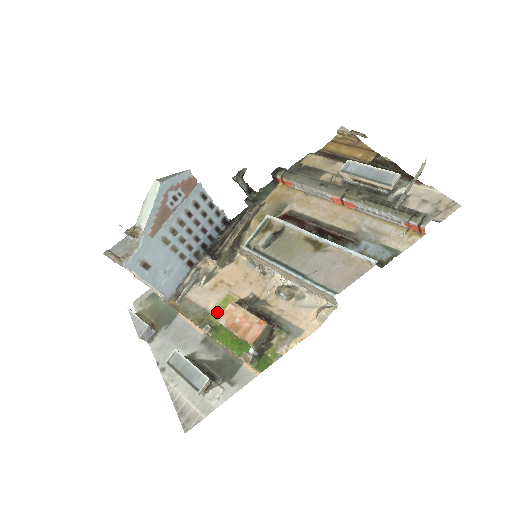
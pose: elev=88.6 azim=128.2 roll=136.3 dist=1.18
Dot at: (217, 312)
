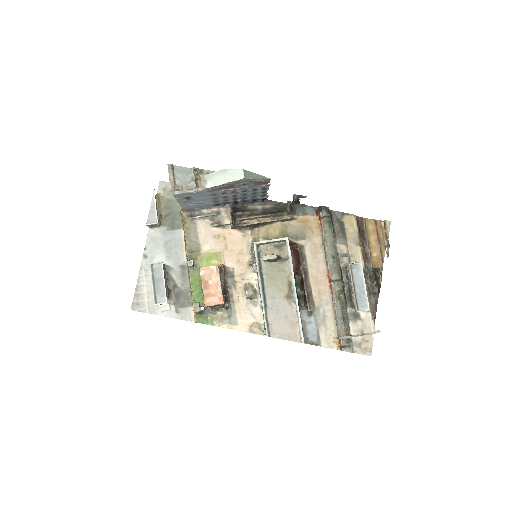
Dot at: (205, 257)
